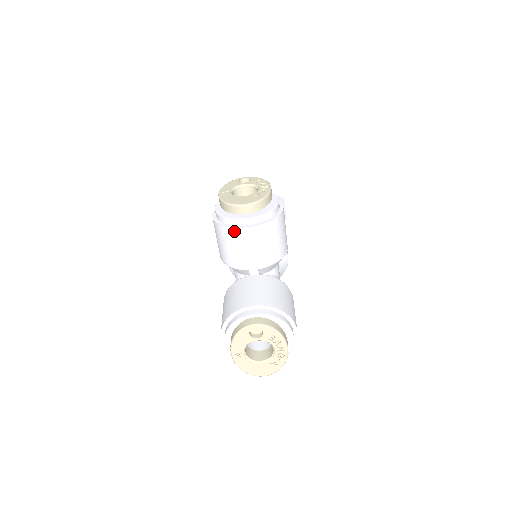
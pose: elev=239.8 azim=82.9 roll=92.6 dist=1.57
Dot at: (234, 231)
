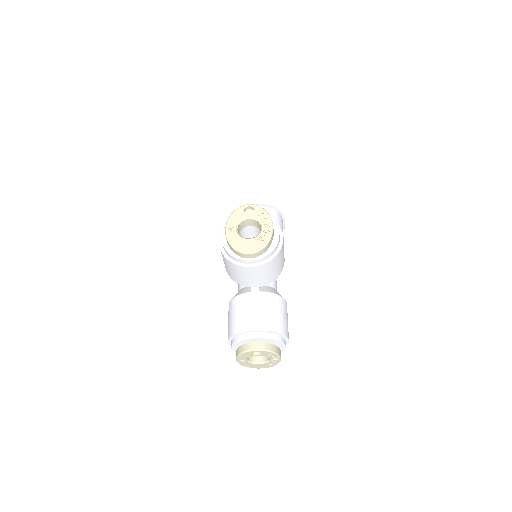
Dot at: (239, 267)
